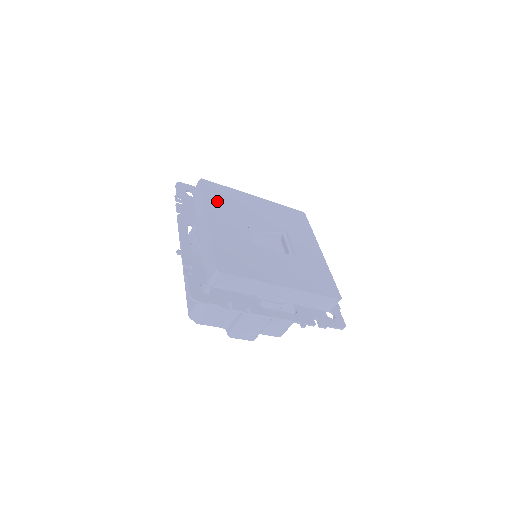
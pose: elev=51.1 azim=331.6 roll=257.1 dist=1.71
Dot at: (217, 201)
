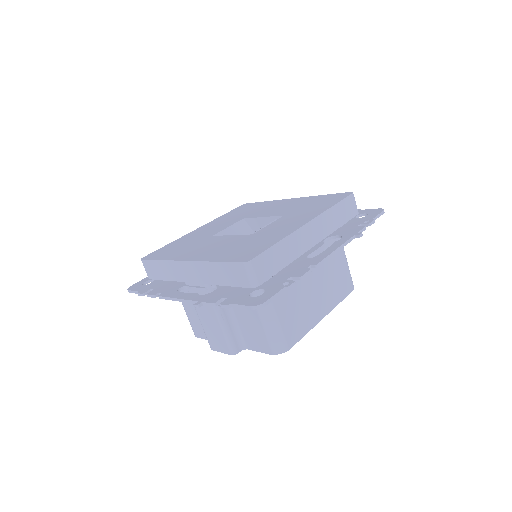
Dot at: (232, 214)
